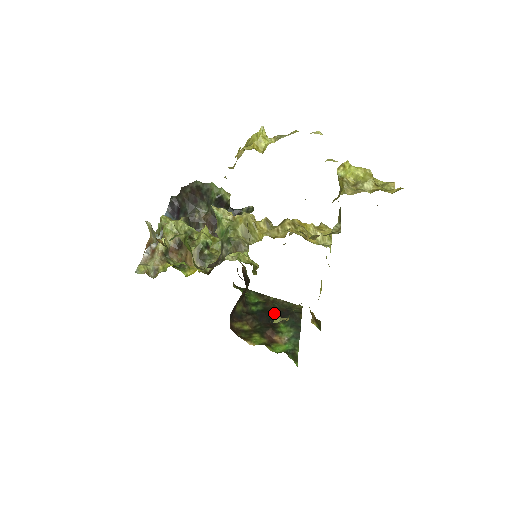
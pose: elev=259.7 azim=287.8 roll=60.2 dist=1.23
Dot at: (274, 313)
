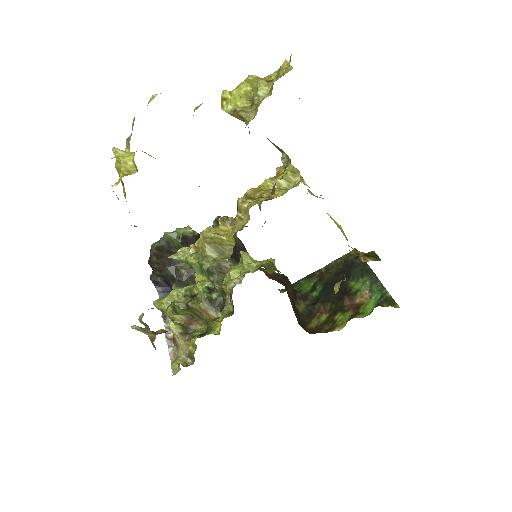
Dot at: (336, 280)
